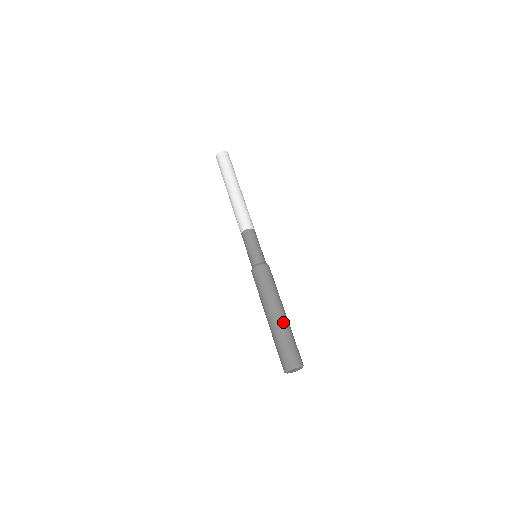
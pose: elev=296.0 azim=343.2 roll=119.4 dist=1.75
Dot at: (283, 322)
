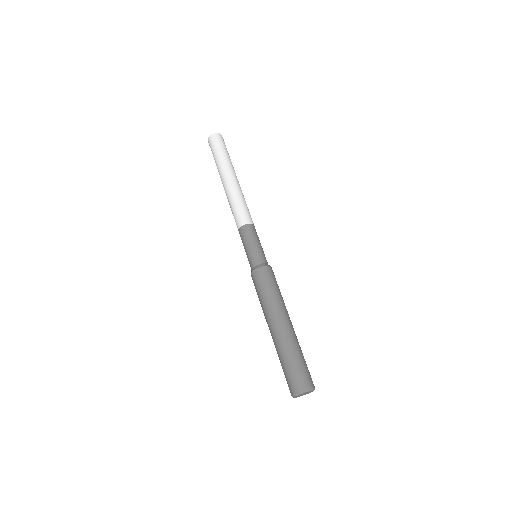
Dot at: (280, 339)
